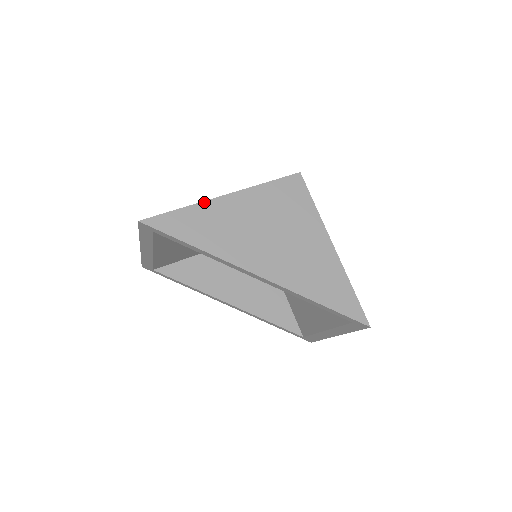
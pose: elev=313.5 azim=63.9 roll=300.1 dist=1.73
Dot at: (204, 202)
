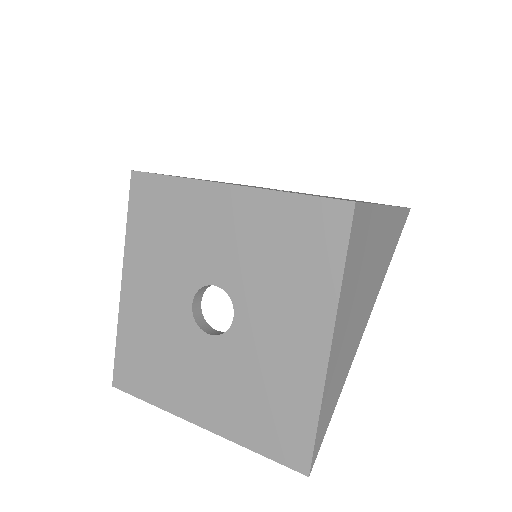
Dot at: (326, 380)
